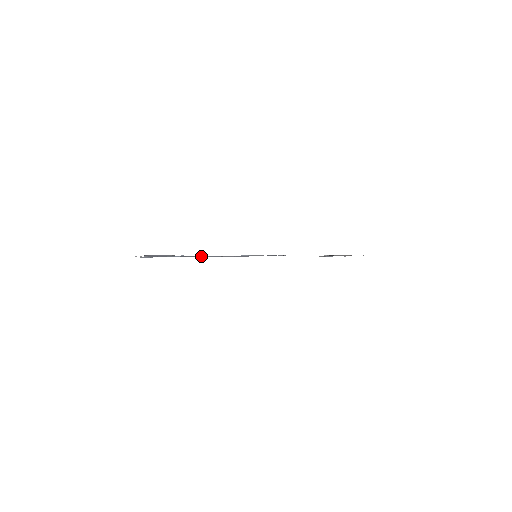
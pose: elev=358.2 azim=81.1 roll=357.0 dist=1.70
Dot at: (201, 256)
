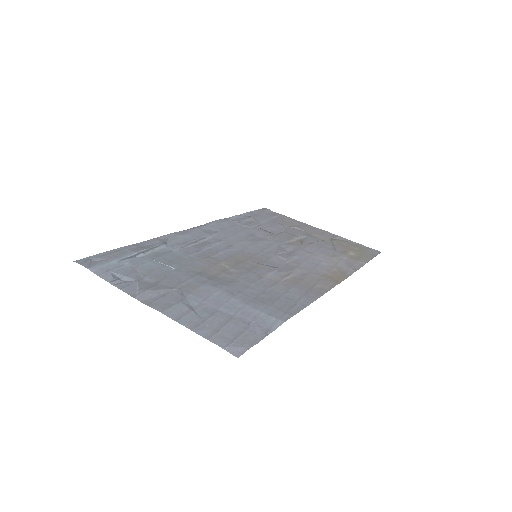
Dot at: (177, 257)
